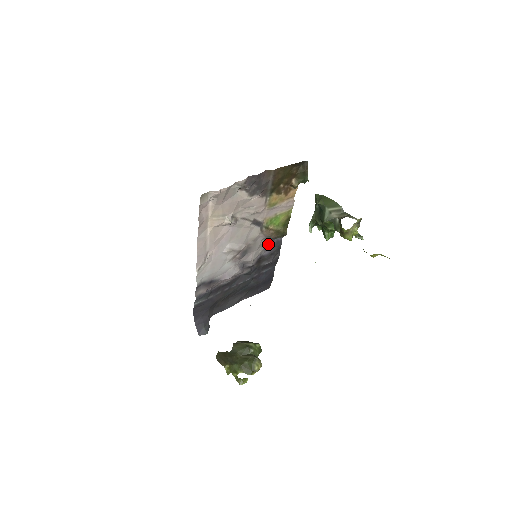
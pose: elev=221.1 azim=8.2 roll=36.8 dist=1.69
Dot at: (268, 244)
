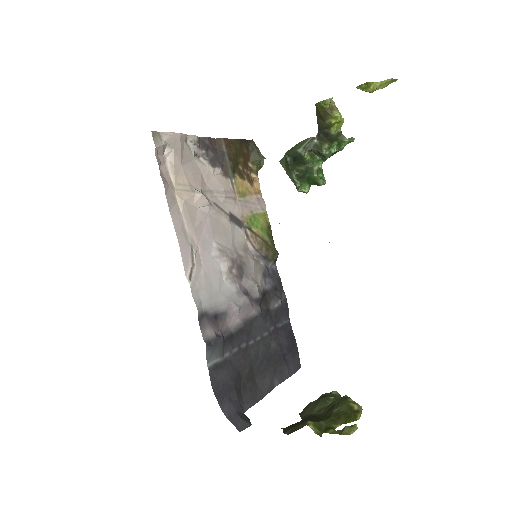
Dot at: (264, 271)
